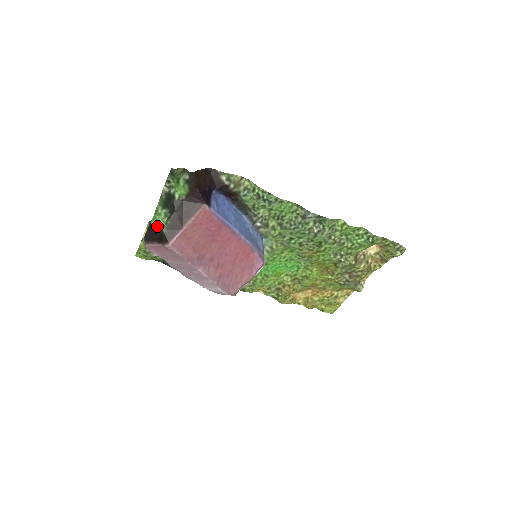
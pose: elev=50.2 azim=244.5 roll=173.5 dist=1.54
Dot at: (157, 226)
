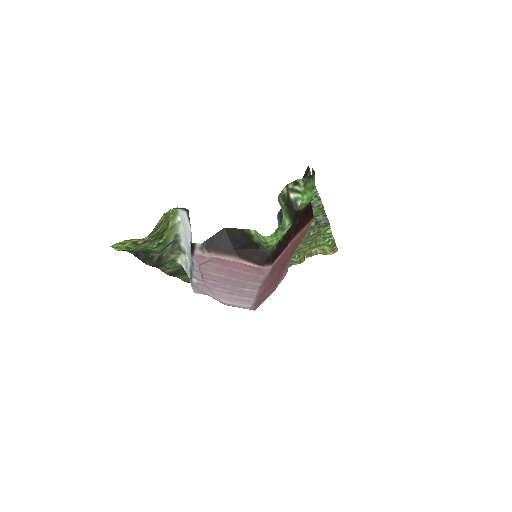
Dot at: (270, 243)
